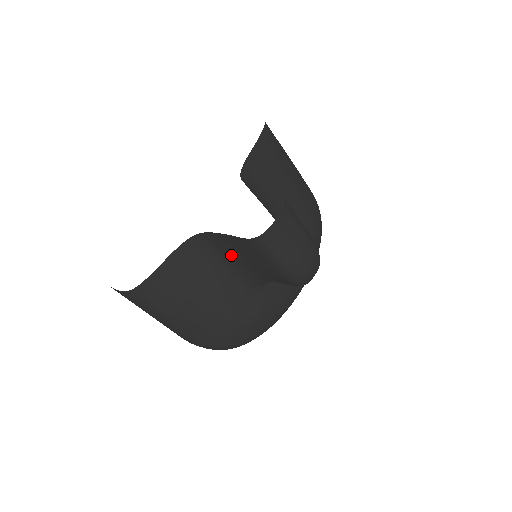
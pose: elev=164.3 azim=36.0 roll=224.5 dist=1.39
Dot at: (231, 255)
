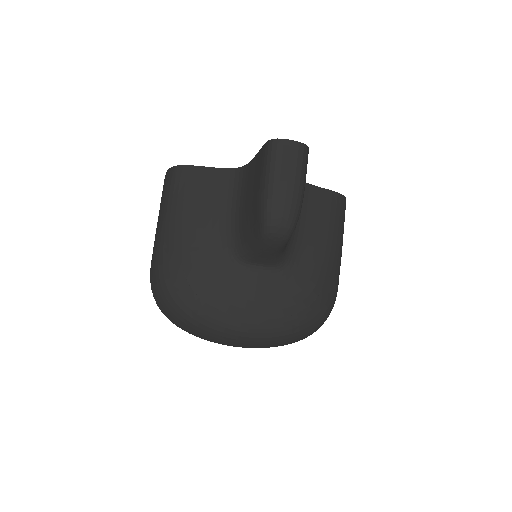
Dot at: (245, 193)
